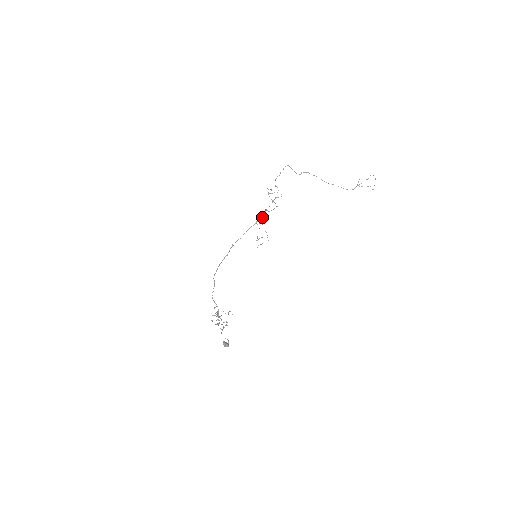
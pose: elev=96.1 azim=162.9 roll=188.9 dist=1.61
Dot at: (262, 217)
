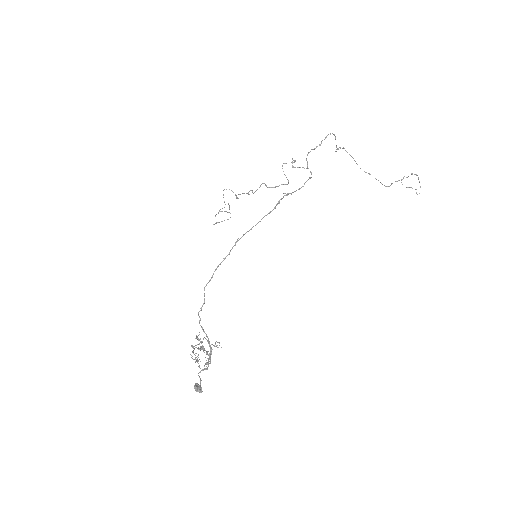
Dot at: (249, 191)
